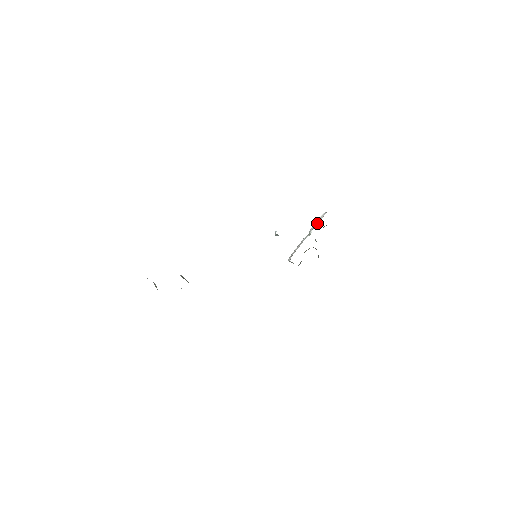
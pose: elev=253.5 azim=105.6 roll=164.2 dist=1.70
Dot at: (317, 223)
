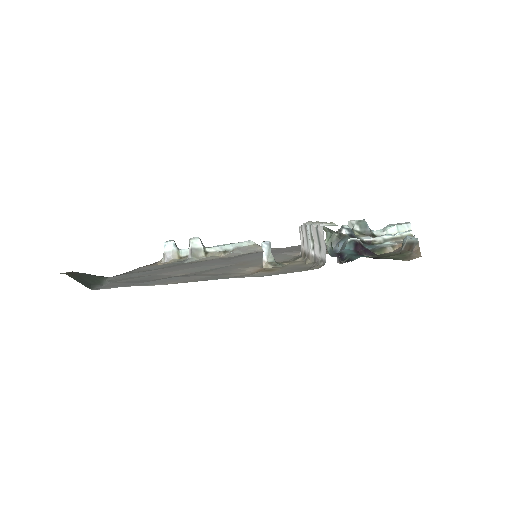
Dot at: (317, 244)
